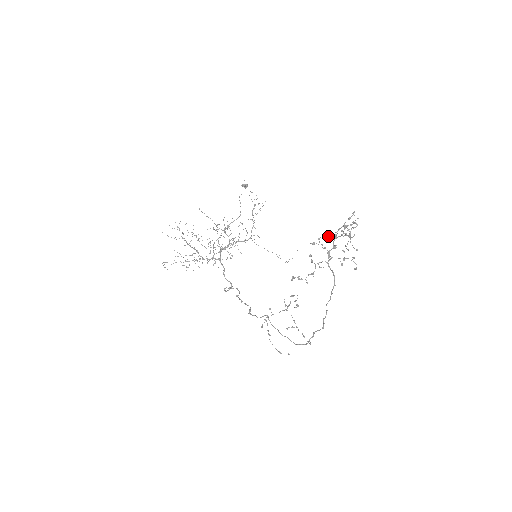
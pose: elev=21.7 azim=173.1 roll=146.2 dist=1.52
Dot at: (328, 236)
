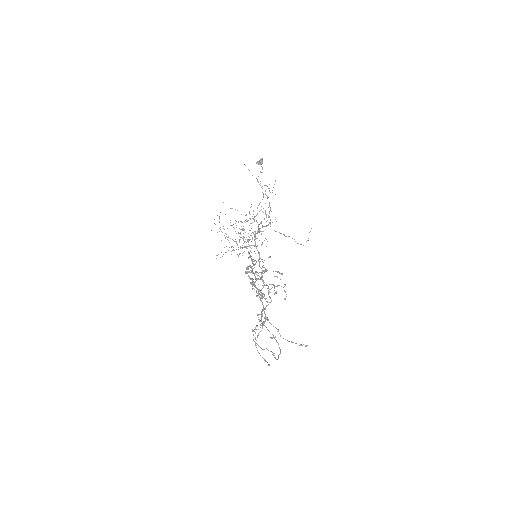
Dot at: occluded
